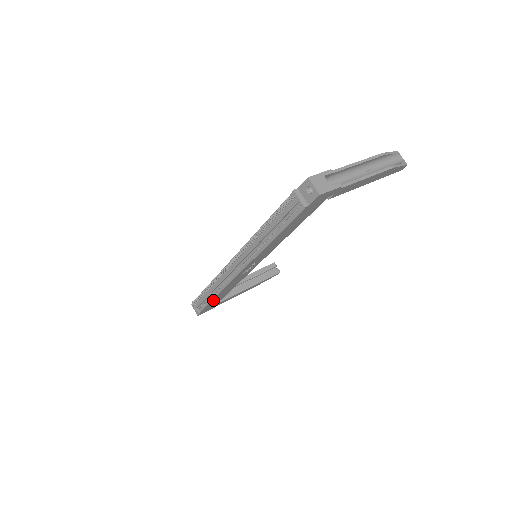
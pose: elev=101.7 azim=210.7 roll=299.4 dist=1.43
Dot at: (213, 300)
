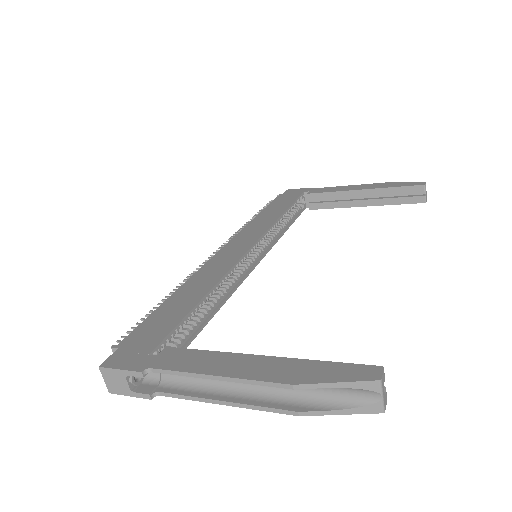
Dot at: occluded
